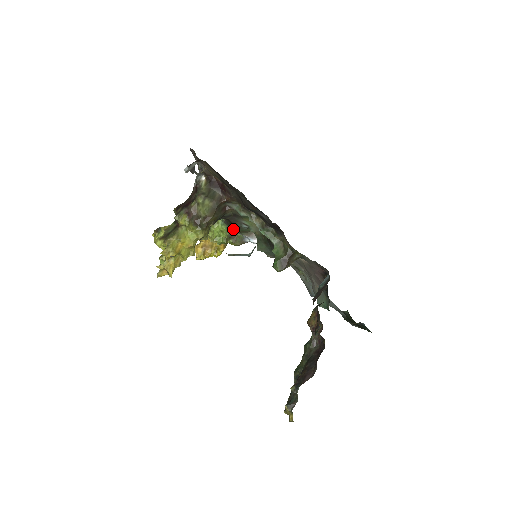
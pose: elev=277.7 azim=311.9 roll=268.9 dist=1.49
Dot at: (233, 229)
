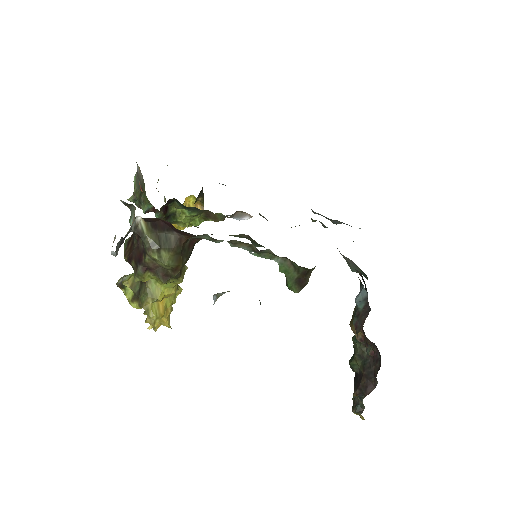
Dot at: (207, 210)
